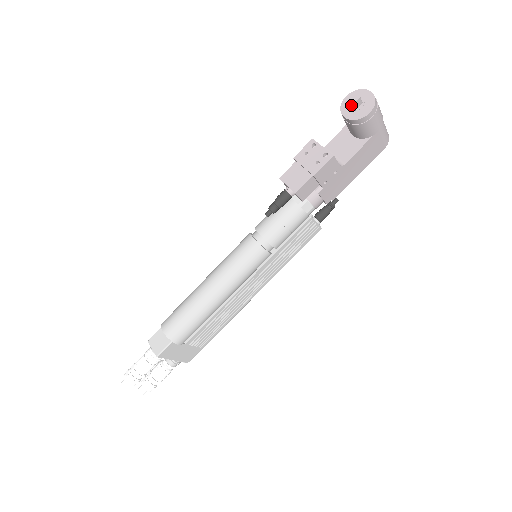
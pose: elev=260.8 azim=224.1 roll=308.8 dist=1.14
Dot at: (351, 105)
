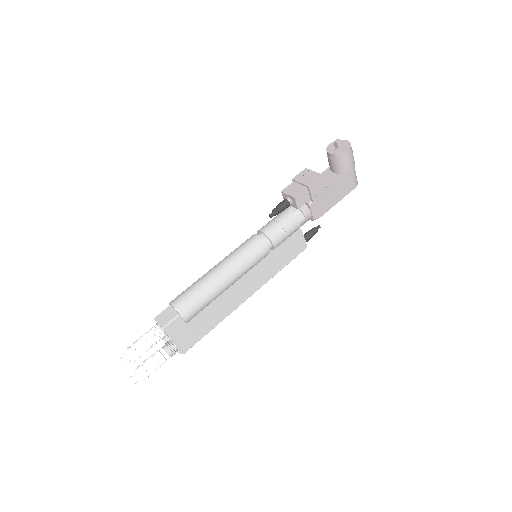
Dot at: (334, 147)
